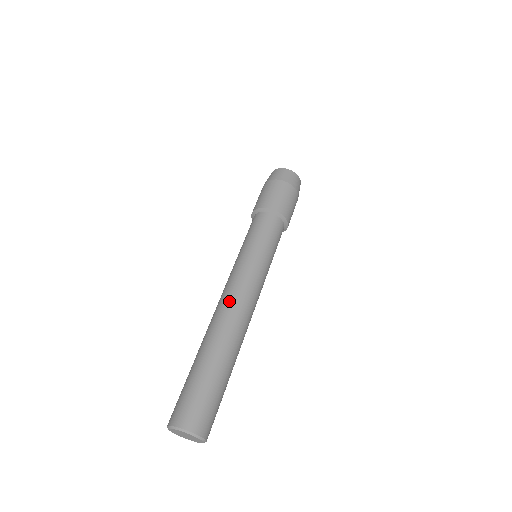
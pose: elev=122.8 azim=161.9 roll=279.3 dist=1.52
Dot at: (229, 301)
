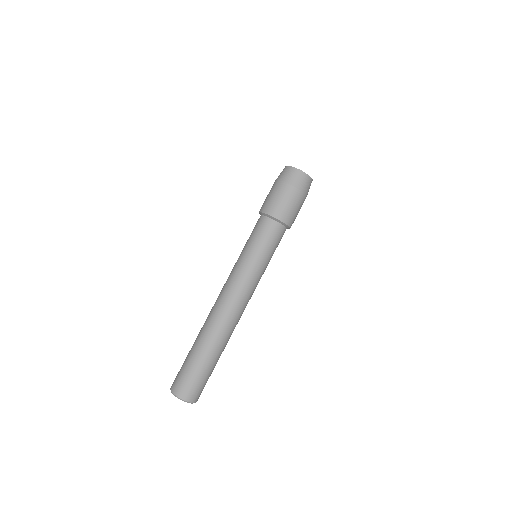
Dot at: (219, 300)
